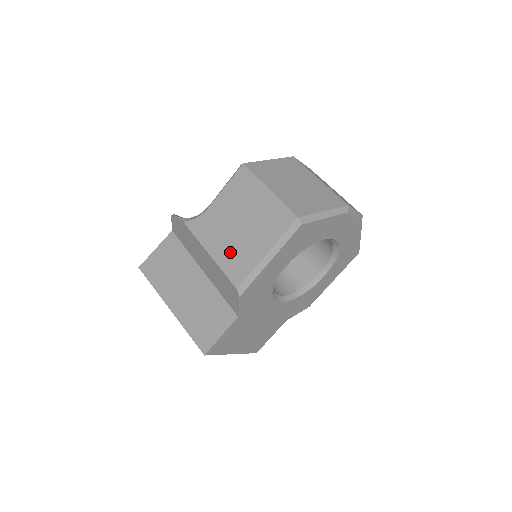
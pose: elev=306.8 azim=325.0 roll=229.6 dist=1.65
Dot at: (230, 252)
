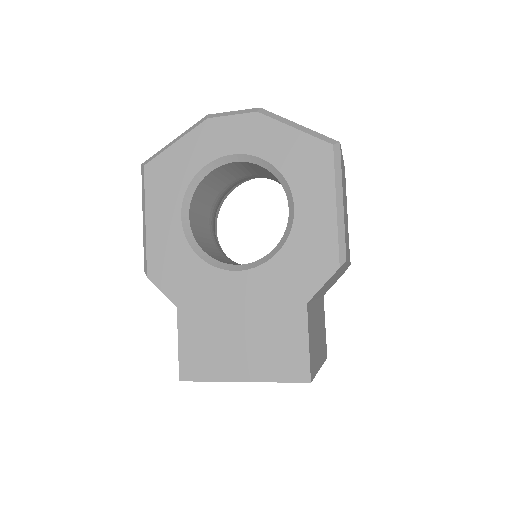
Dot at: occluded
